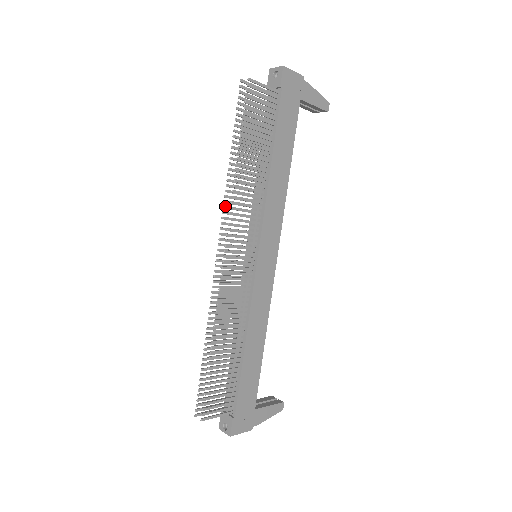
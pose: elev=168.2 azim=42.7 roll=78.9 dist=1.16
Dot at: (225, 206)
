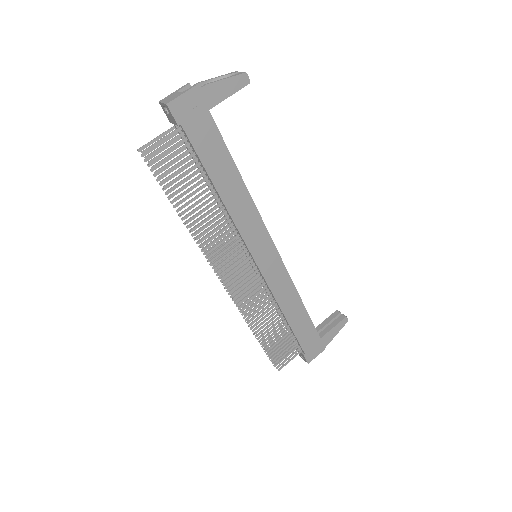
Dot at: occluded
